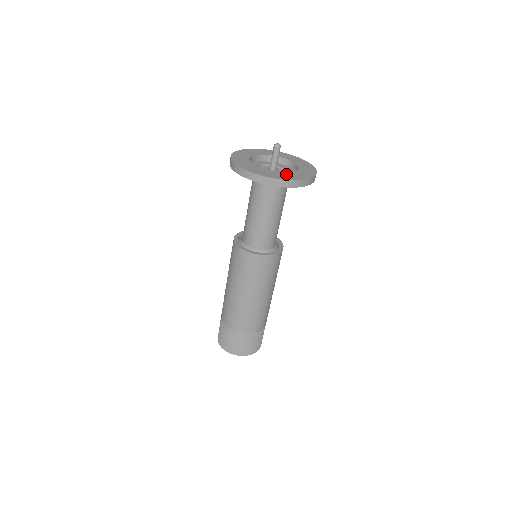
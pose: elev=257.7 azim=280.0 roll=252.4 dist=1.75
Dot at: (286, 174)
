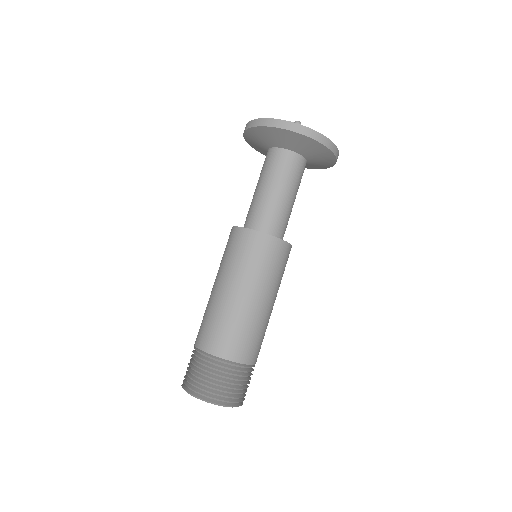
Dot at: occluded
